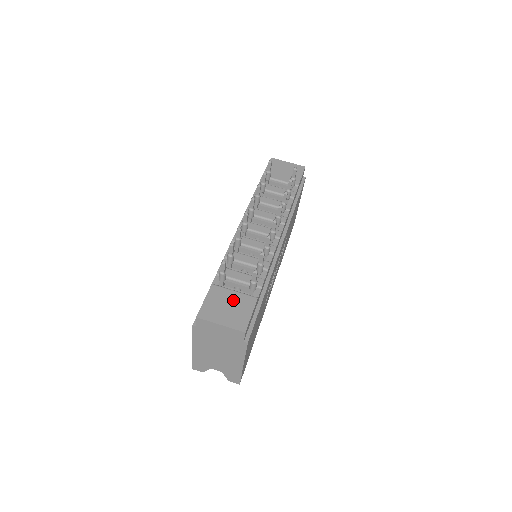
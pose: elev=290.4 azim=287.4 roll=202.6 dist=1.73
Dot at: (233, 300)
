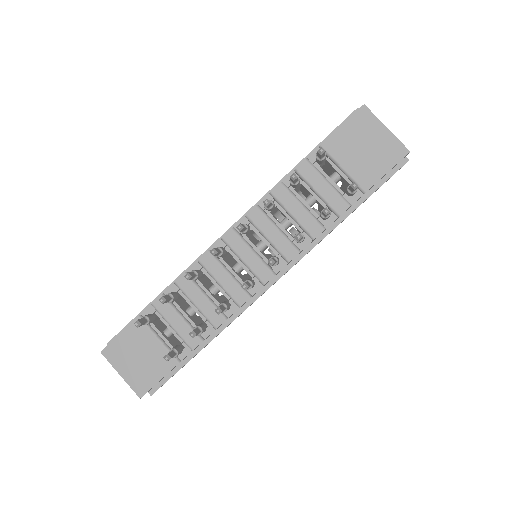
Dot at: (149, 351)
